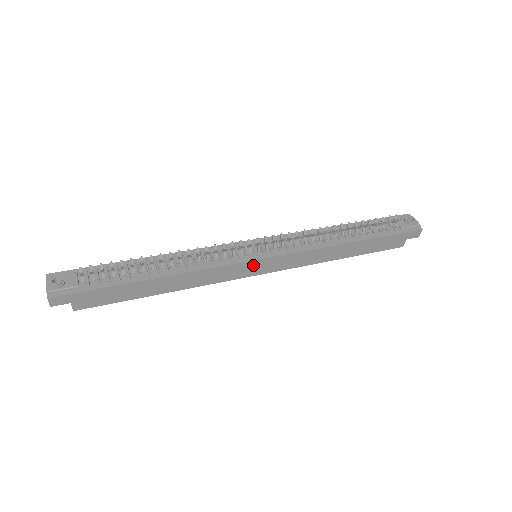
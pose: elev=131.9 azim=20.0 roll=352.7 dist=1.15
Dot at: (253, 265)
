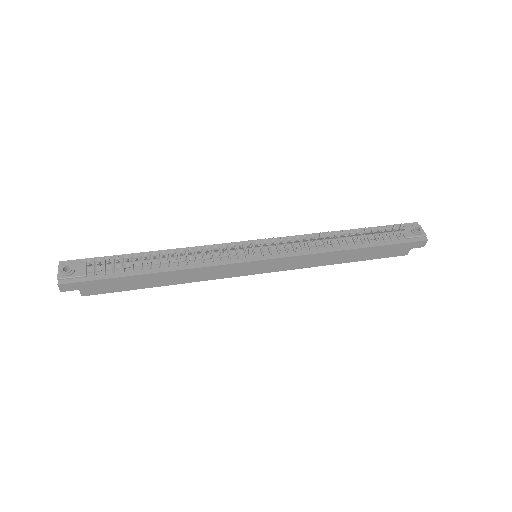
Dot at: (251, 265)
